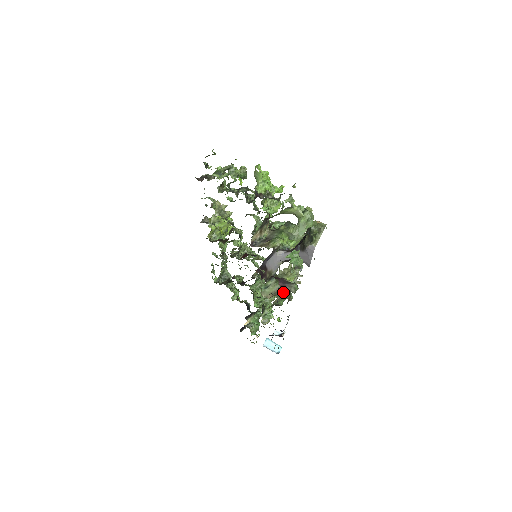
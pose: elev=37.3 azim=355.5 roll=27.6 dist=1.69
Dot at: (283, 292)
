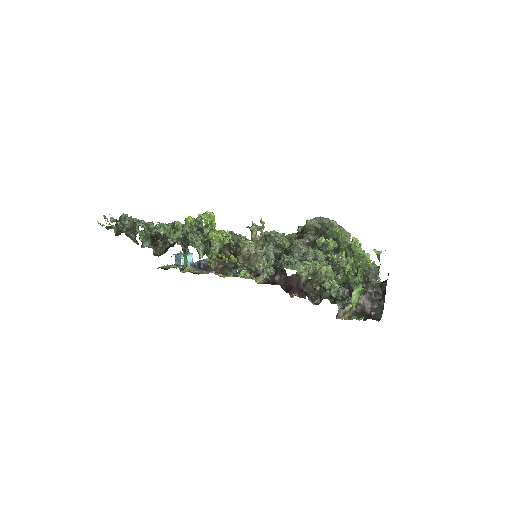
Dot at: occluded
